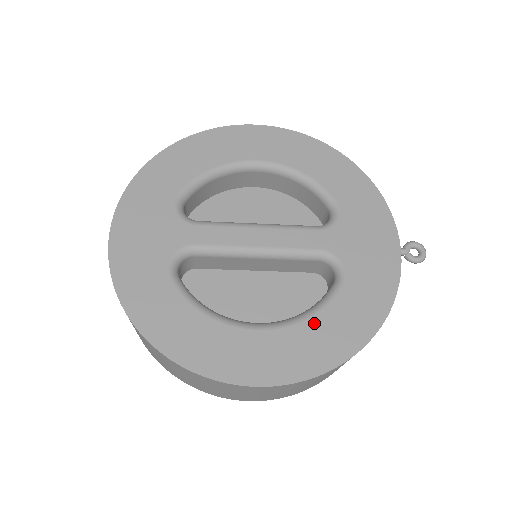
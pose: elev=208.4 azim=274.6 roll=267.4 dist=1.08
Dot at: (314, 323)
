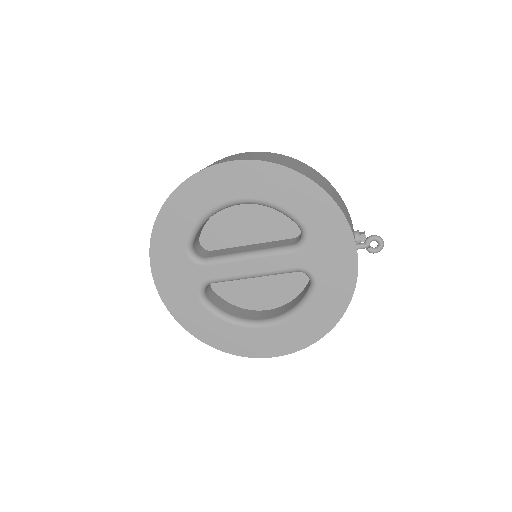
Dot at: (298, 319)
